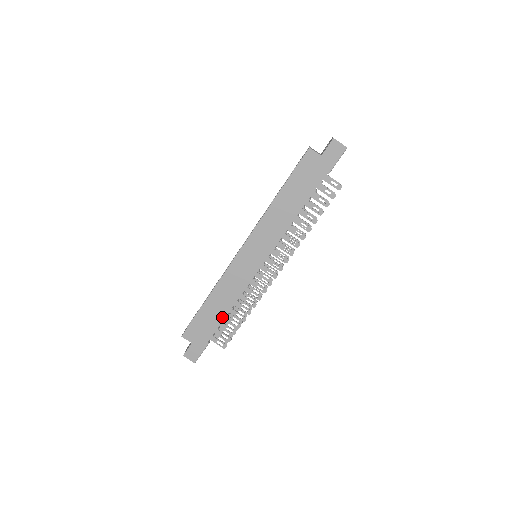
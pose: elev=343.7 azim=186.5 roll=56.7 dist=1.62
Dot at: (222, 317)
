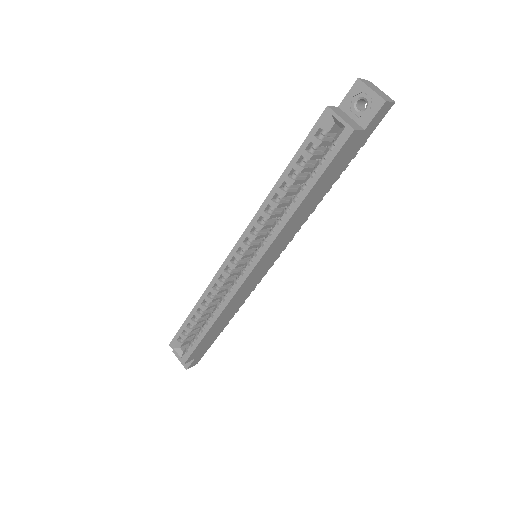
Dot at: (226, 323)
